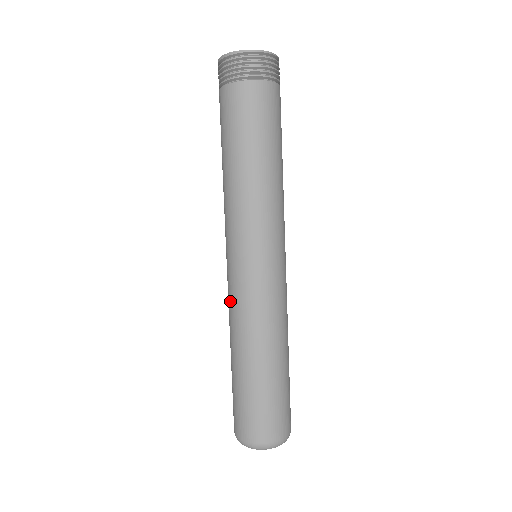
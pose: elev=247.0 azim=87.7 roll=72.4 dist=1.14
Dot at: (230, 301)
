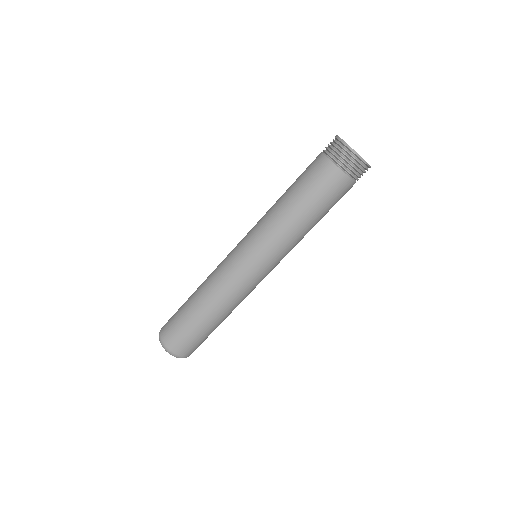
Dot at: (227, 278)
